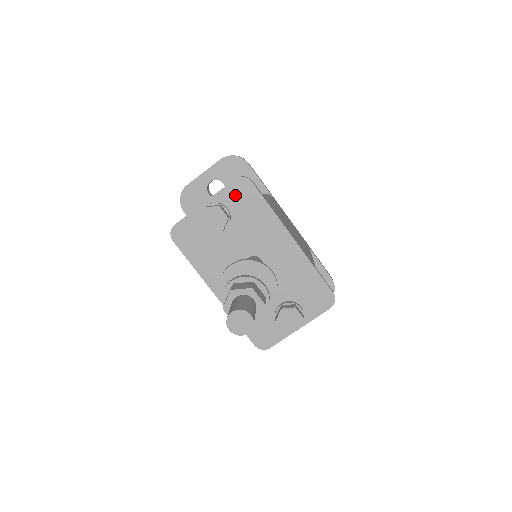
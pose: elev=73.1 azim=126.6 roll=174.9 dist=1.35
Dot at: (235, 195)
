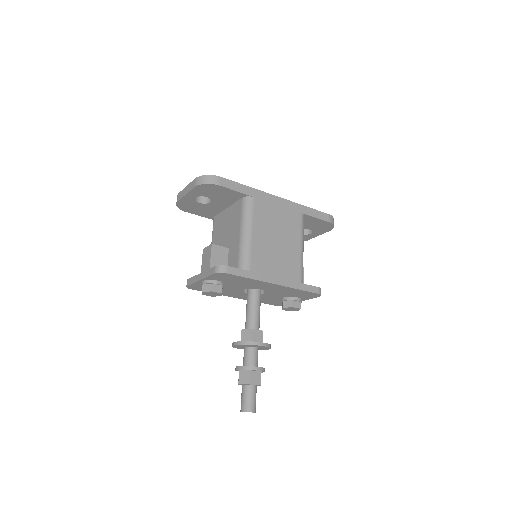
Dot at: (219, 277)
